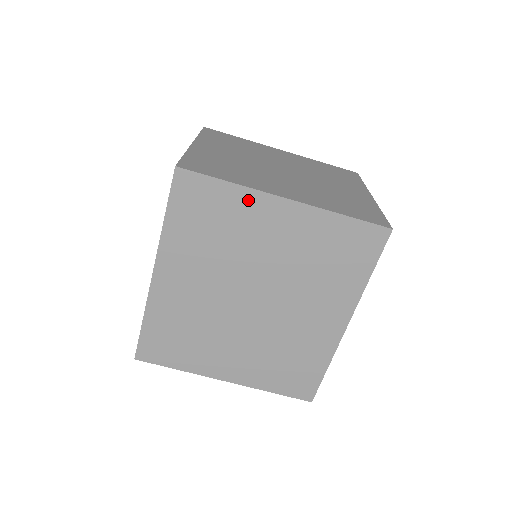
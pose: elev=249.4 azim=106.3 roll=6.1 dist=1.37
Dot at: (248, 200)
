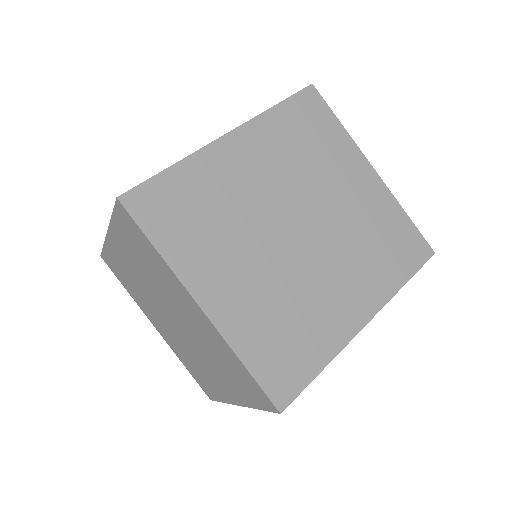
Dot at: (347, 147)
